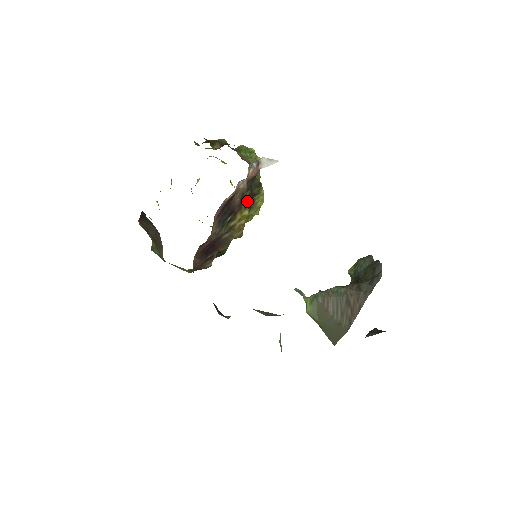
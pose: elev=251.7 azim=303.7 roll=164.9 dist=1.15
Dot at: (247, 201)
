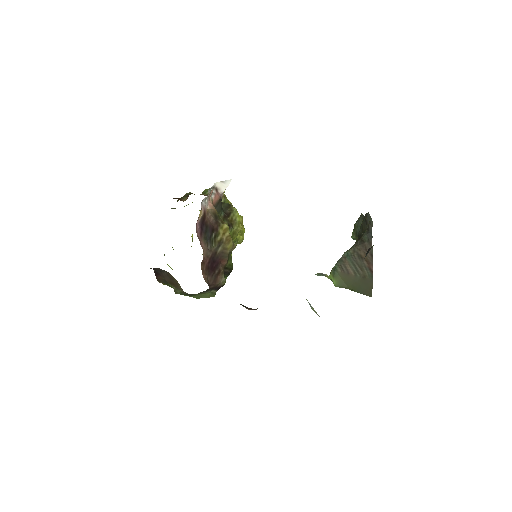
Dot at: (225, 221)
